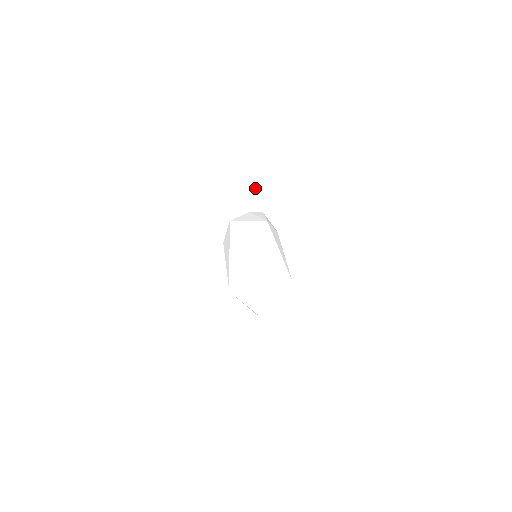
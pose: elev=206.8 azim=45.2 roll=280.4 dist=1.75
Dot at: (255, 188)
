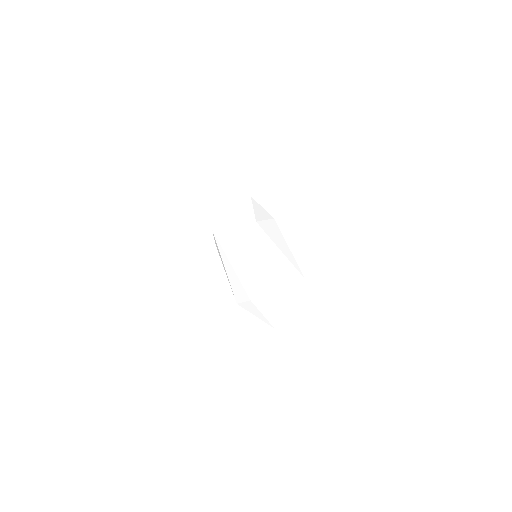
Dot at: (233, 166)
